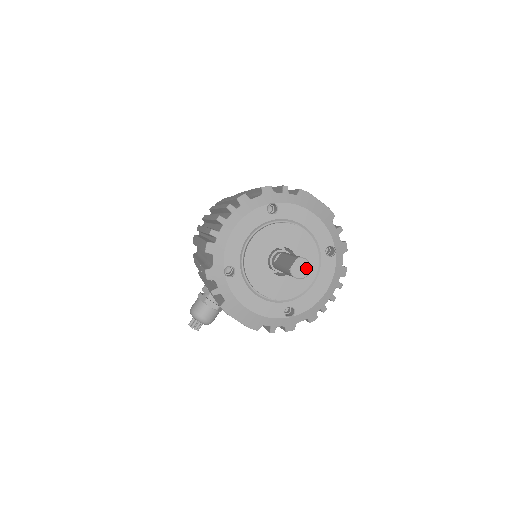
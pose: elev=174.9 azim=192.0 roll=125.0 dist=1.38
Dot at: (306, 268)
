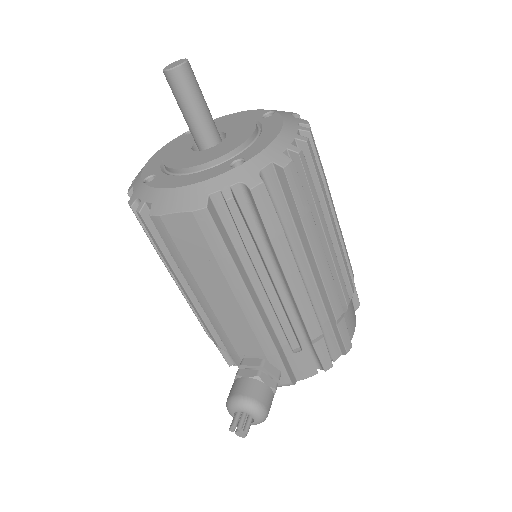
Dot at: (182, 61)
